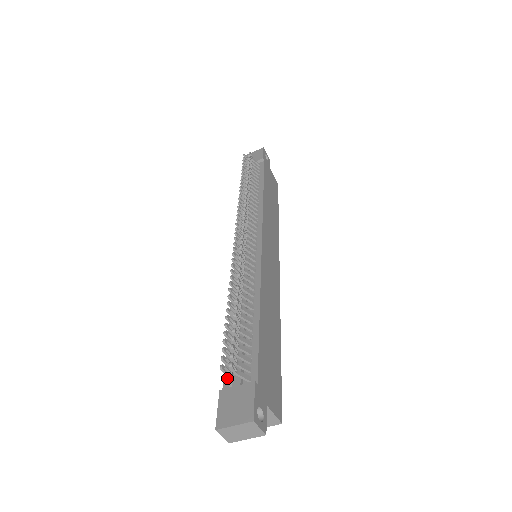
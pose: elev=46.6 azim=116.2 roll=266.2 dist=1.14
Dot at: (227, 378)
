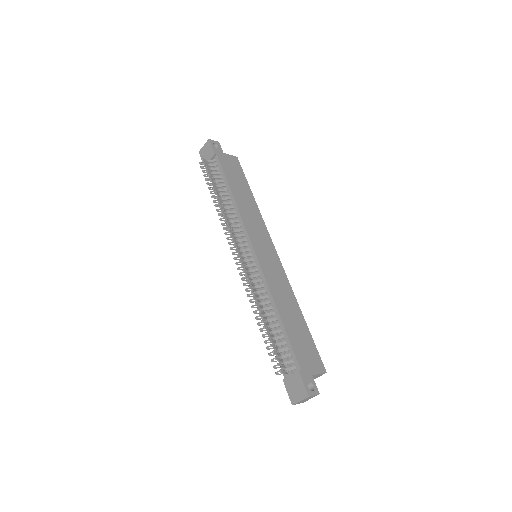
Dot at: occluded
